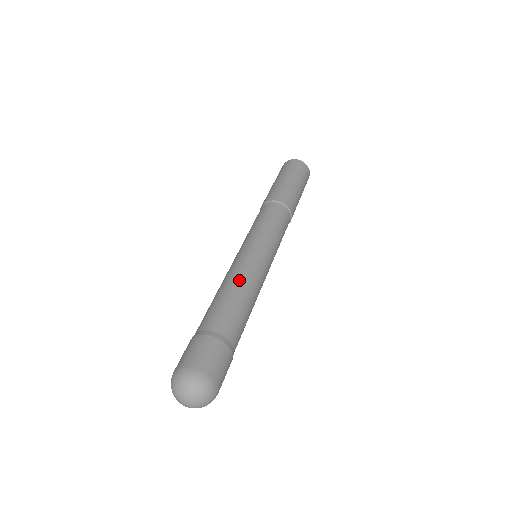
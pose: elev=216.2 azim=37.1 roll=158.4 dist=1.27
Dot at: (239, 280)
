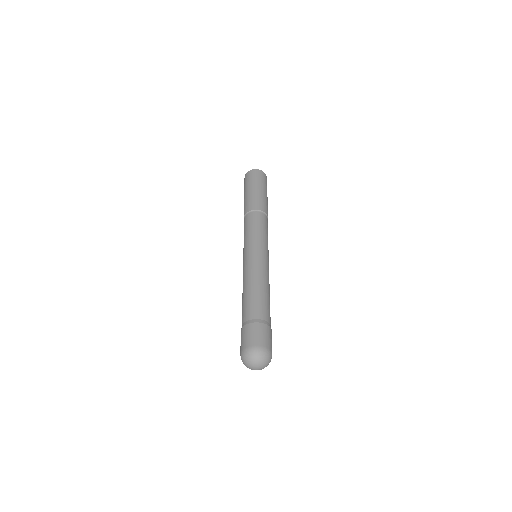
Dot at: (263, 280)
